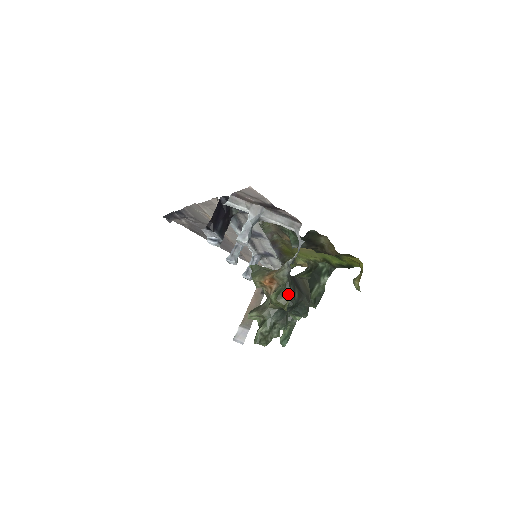
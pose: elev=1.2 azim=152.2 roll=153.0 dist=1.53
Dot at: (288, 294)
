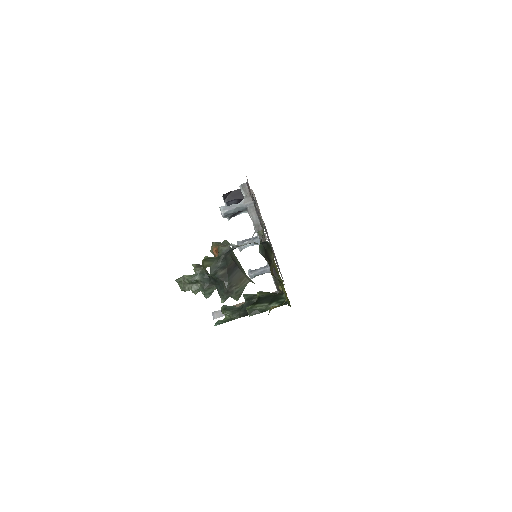
Dot at: (213, 263)
